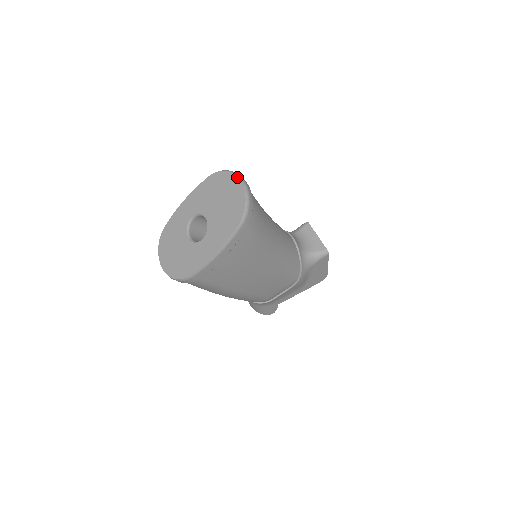
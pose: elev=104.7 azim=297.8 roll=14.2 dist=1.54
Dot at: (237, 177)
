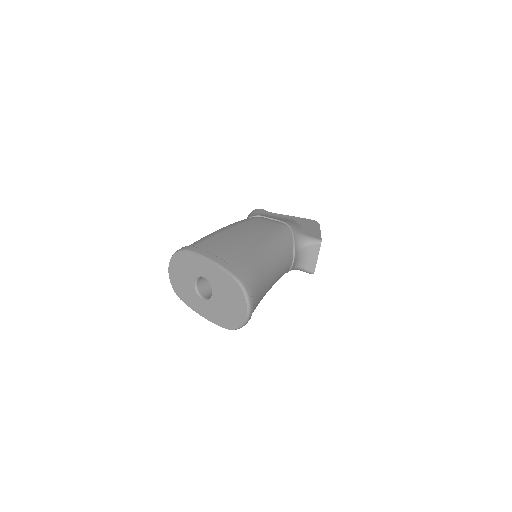
Dot at: (247, 310)
